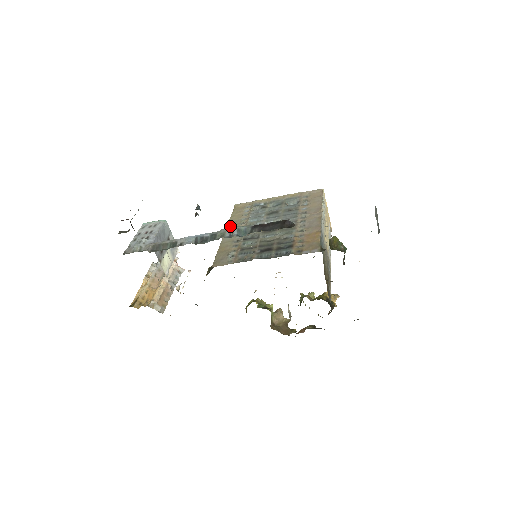
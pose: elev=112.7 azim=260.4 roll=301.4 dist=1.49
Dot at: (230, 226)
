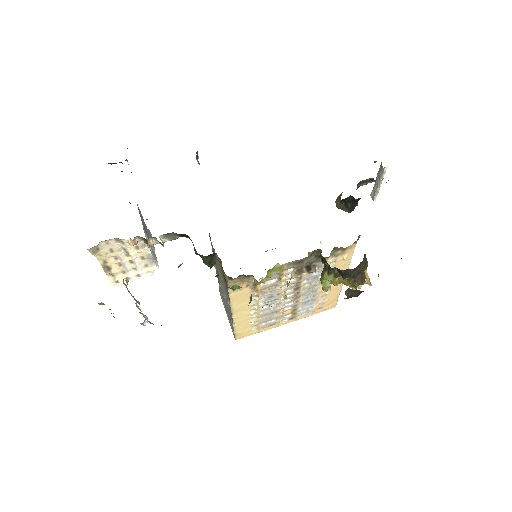
Dot at: occluded
